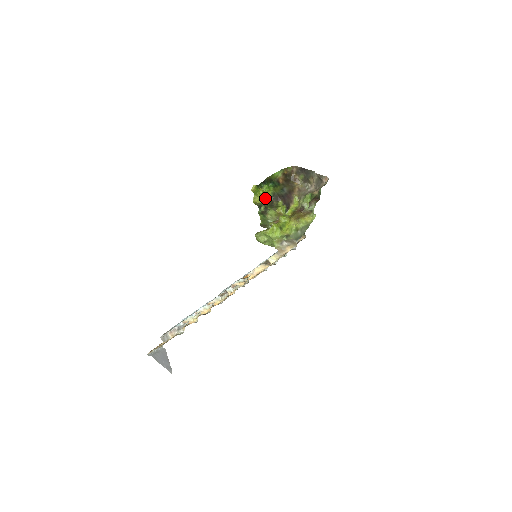
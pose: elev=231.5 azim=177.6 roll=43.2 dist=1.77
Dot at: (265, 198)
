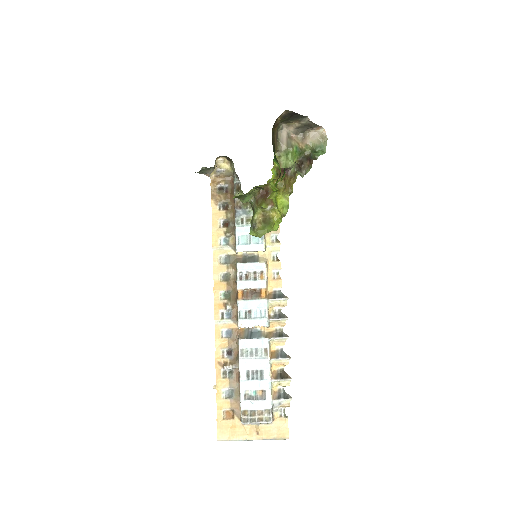
Dot at: (274, 186)
